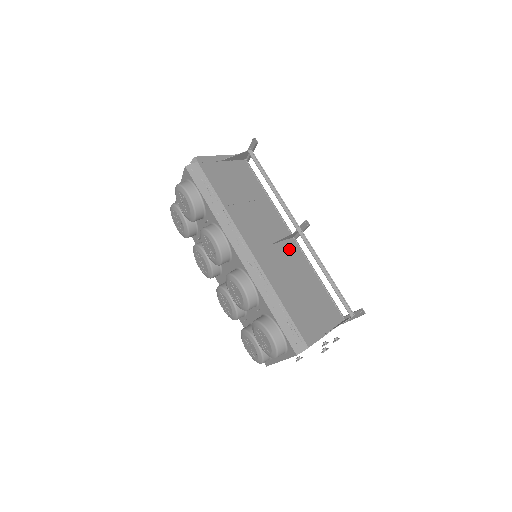
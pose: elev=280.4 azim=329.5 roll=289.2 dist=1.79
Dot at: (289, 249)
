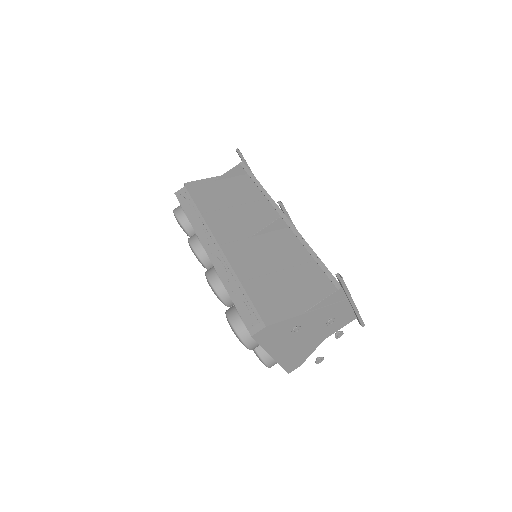
Dot at: (278, 238)
